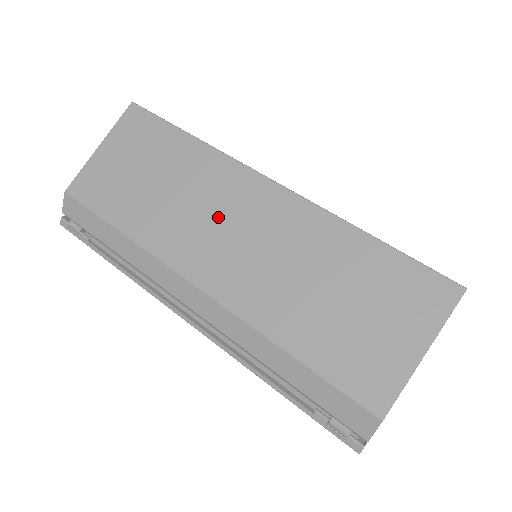
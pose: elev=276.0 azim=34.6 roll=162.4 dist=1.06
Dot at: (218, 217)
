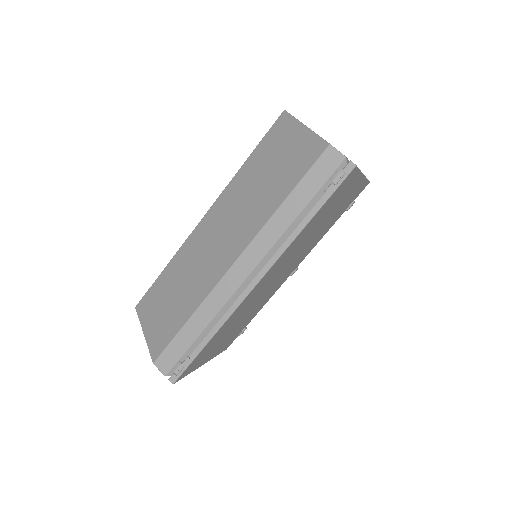
Dot at: (207, 249)
